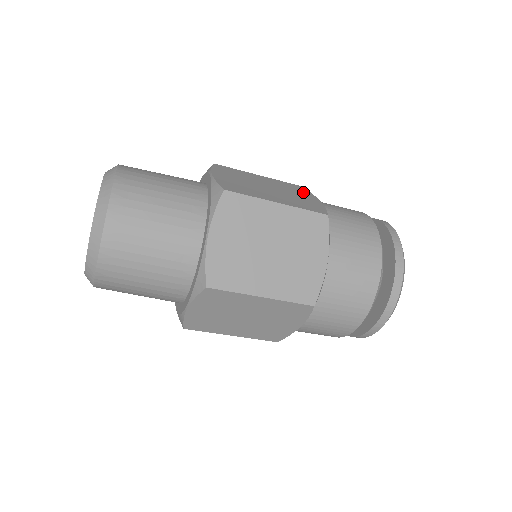
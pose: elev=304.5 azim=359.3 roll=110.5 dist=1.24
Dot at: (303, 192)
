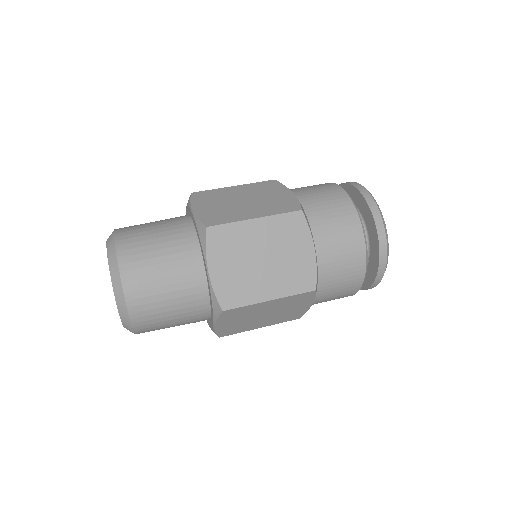
Dot at: occluded
